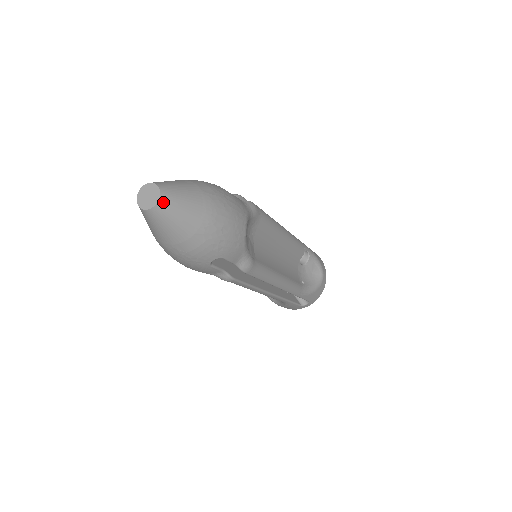
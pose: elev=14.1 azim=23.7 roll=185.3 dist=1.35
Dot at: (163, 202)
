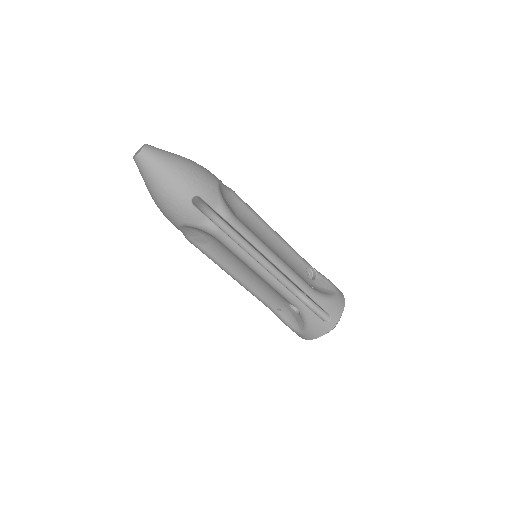
Dot at: (147, 148)
